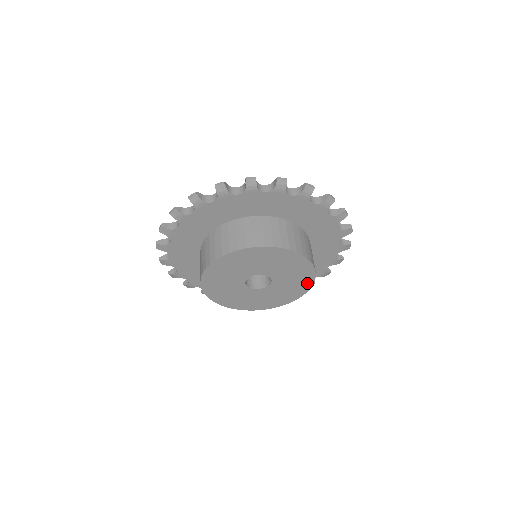
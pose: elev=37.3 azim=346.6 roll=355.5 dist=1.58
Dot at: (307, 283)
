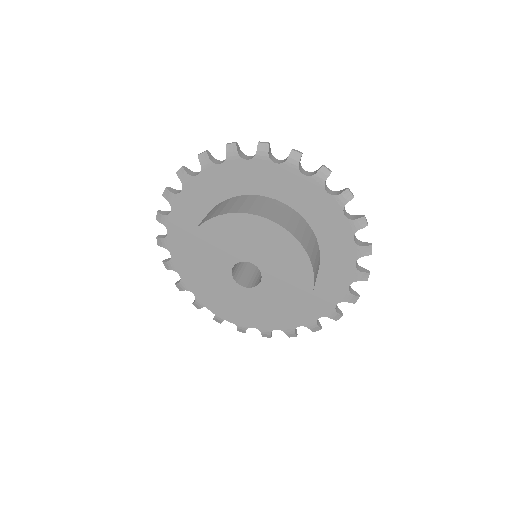
Dot at: (296, 306)
